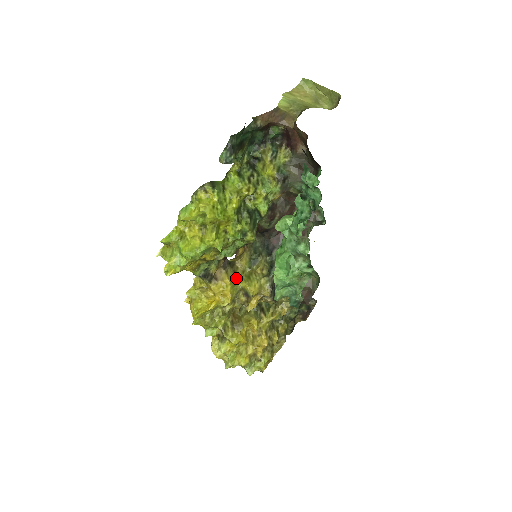
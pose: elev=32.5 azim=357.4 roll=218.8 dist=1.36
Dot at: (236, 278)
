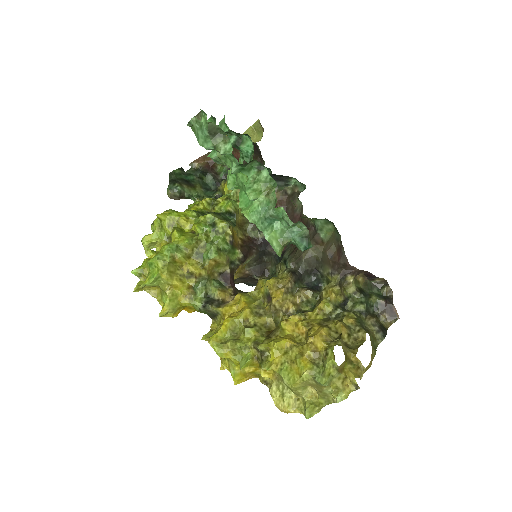
Dot at: (250, 292)
